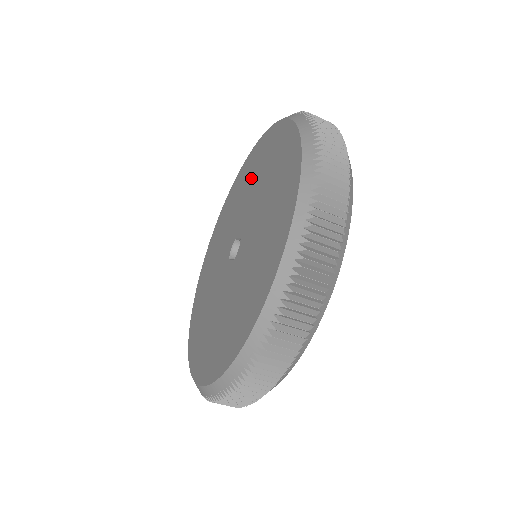
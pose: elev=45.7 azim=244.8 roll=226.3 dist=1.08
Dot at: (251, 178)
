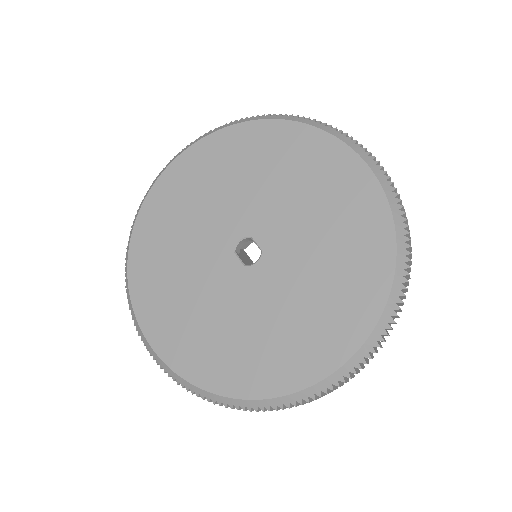
Dot at: (298, 180)
